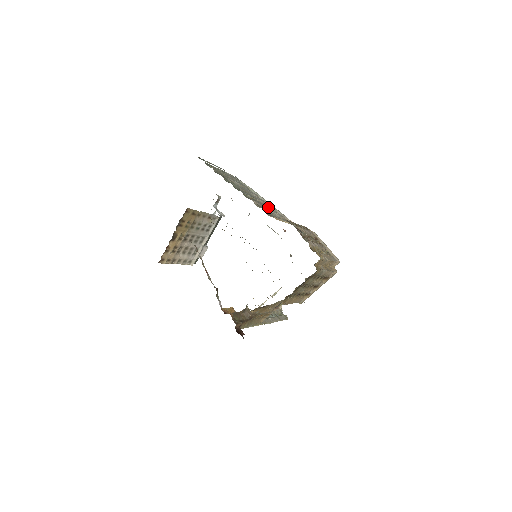
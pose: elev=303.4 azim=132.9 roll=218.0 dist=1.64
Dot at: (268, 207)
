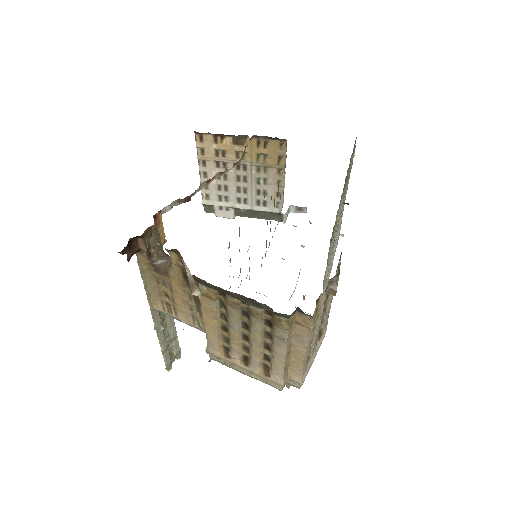
Dot at: occluded
